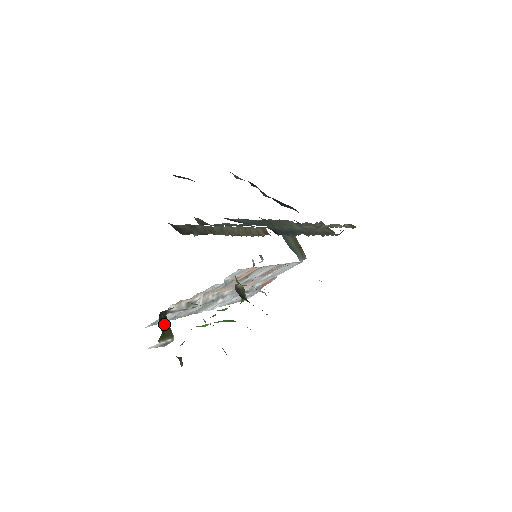
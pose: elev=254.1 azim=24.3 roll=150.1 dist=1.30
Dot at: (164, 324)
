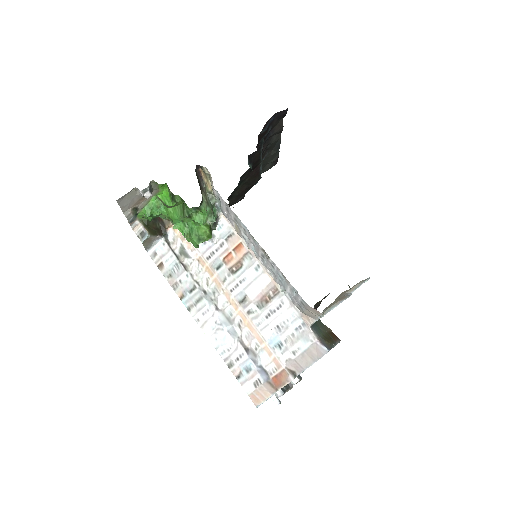
Dot at: (155, 227)
